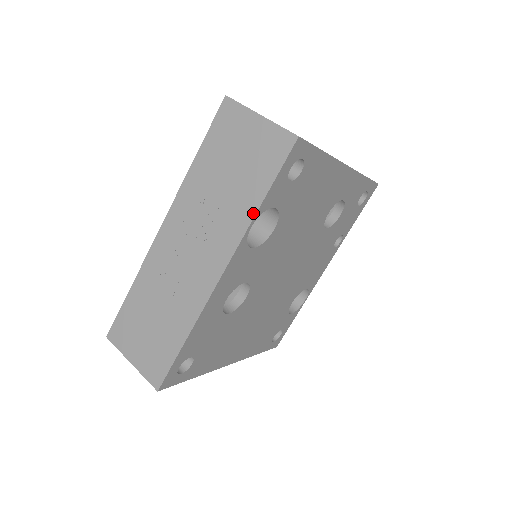
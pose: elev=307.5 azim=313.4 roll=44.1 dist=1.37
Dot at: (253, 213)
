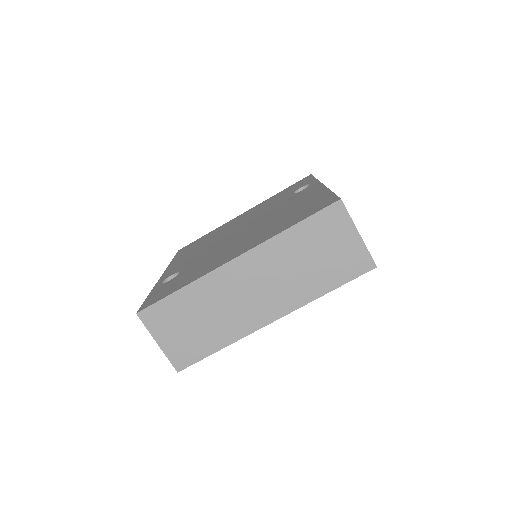
Dot at: occluded
